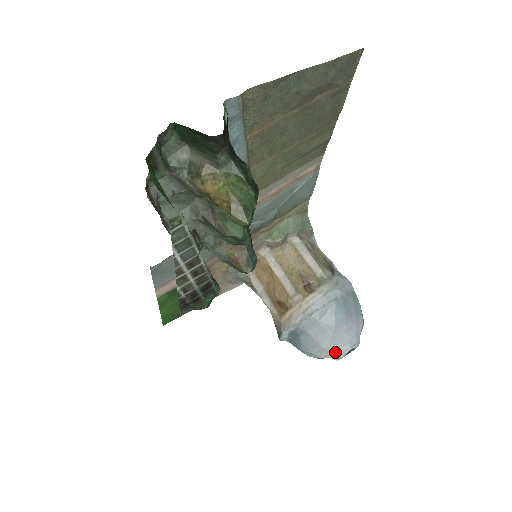
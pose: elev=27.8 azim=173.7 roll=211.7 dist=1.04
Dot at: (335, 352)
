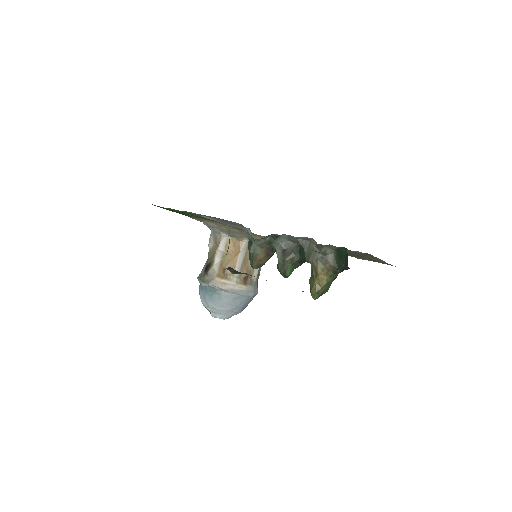
Dot at: (218, 314)
